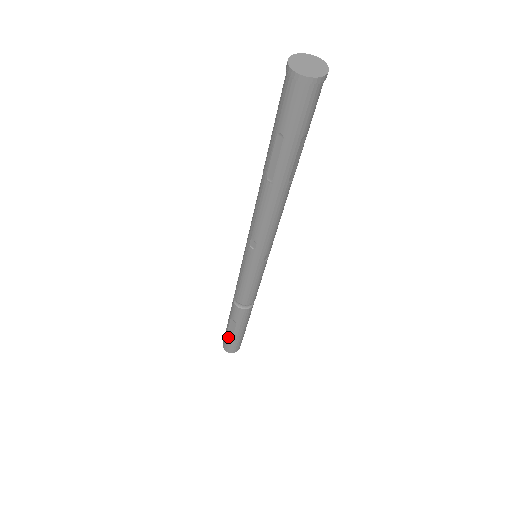
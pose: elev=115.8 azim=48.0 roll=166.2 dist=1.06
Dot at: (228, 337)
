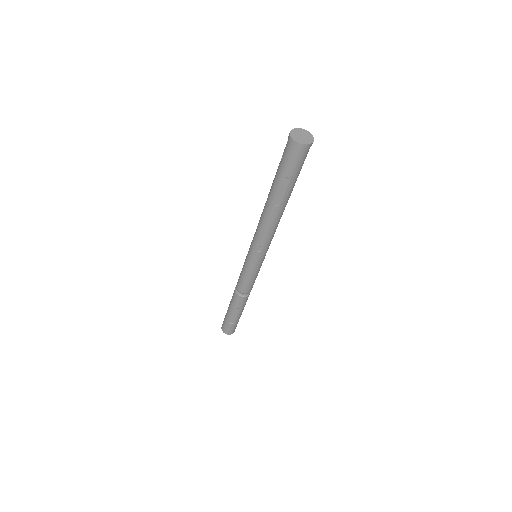
Dot at: (230, 323)
